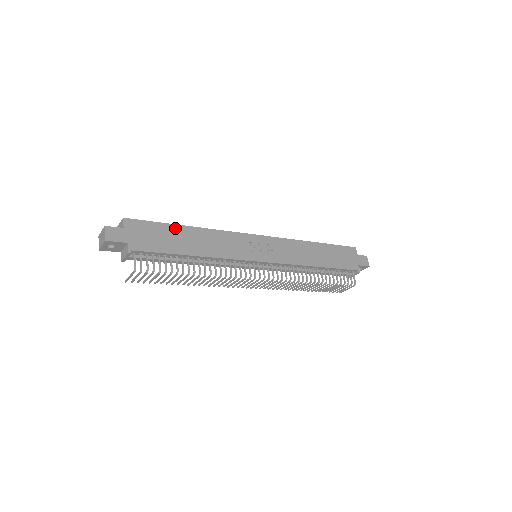
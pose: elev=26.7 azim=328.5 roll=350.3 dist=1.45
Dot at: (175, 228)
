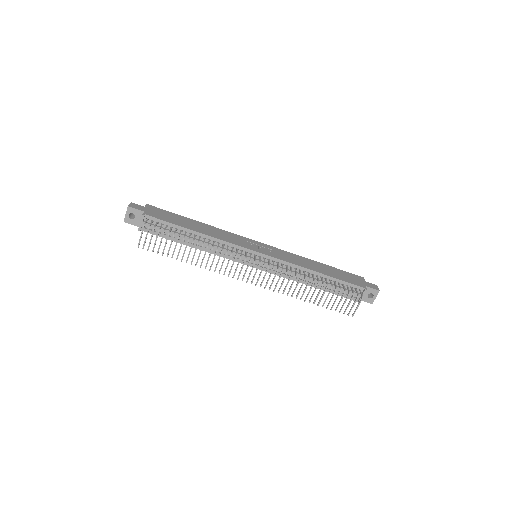
Dot at: (185, 218)
